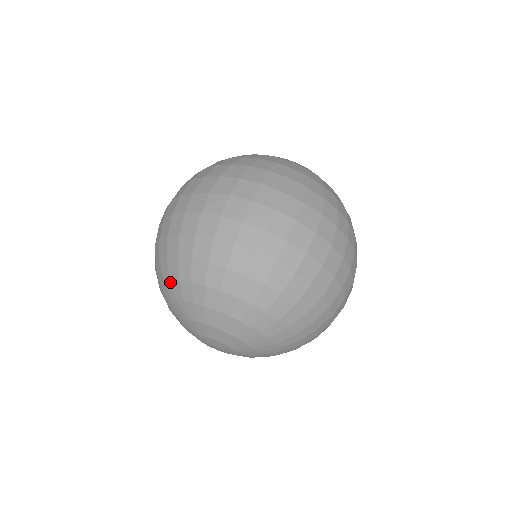
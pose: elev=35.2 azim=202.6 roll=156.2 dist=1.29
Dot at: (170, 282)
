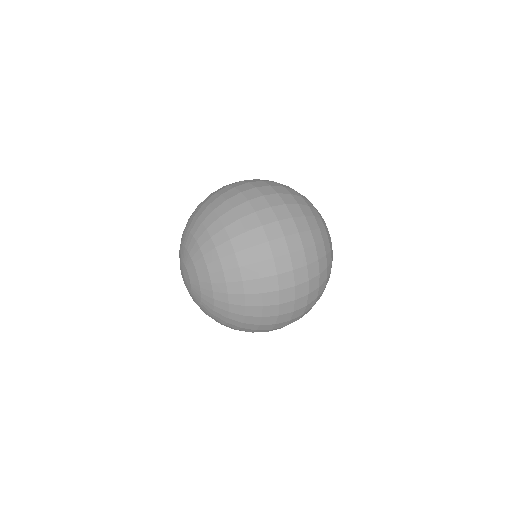
Dot at: (218, 259)
